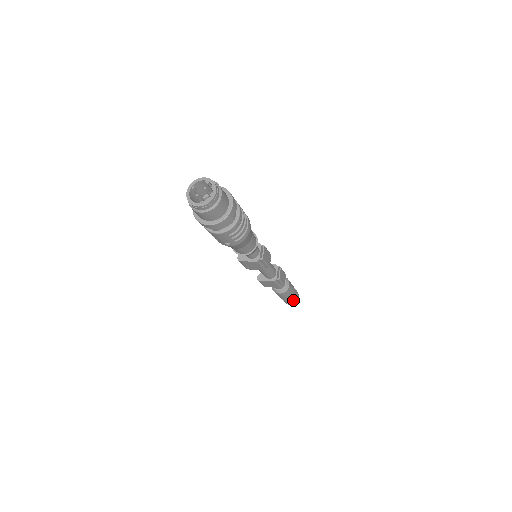
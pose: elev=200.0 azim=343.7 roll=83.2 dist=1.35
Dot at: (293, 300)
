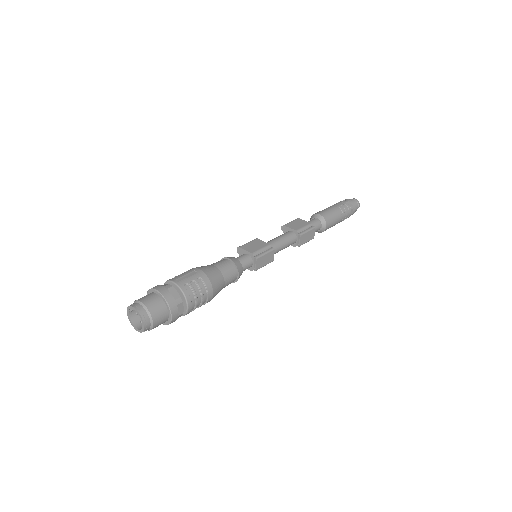
Dot at: (344, 219)
